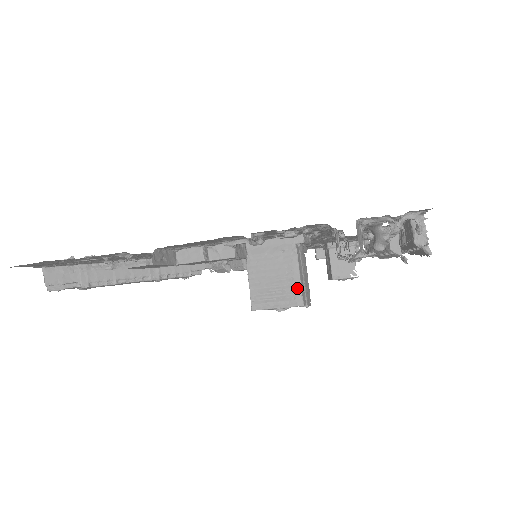
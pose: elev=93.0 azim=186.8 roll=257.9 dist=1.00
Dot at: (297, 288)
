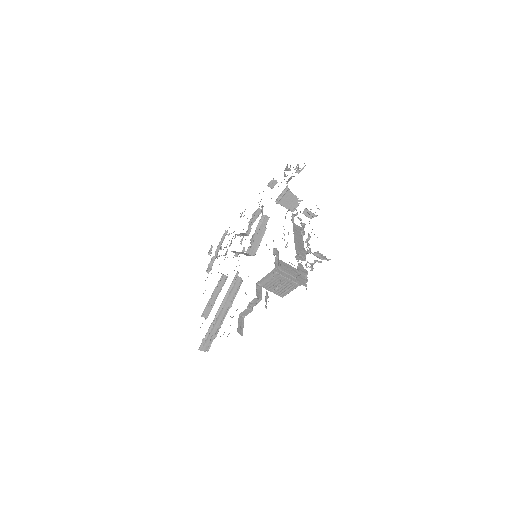
Dot at: (292, 283)
